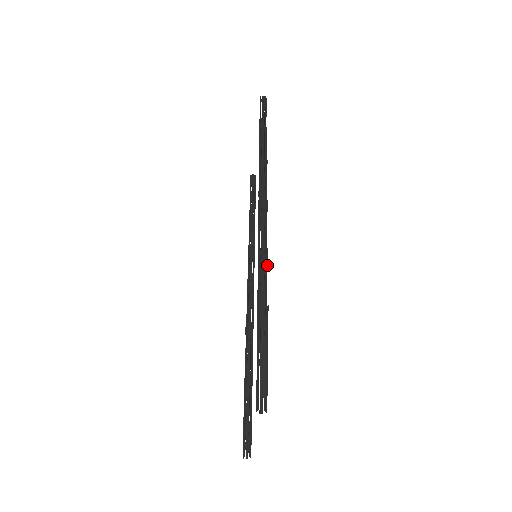
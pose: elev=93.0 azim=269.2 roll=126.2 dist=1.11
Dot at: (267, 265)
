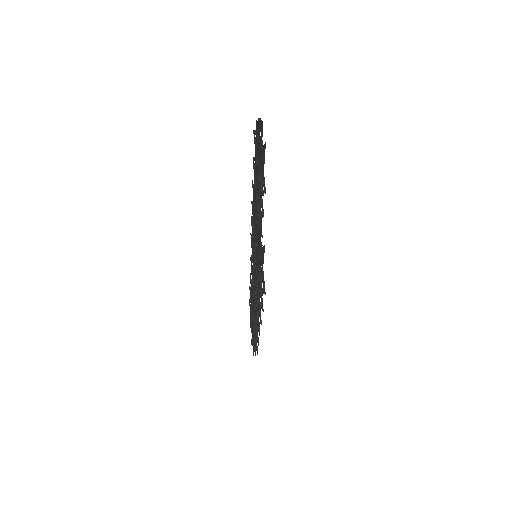
Dot at: occluded
